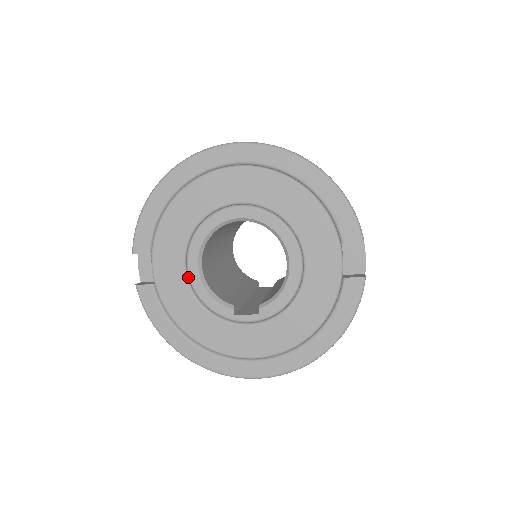
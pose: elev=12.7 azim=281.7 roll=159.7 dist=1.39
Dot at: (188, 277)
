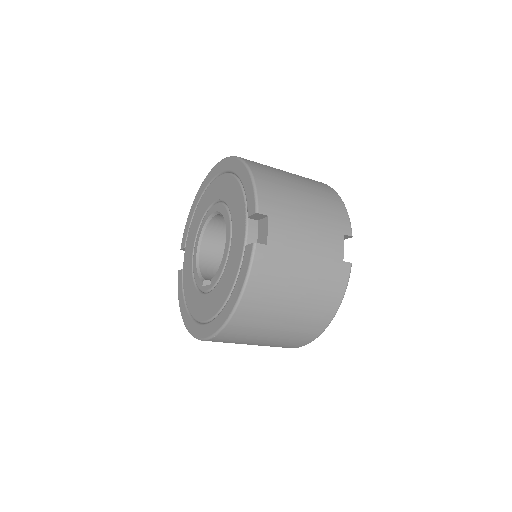
Dot at: occluded
